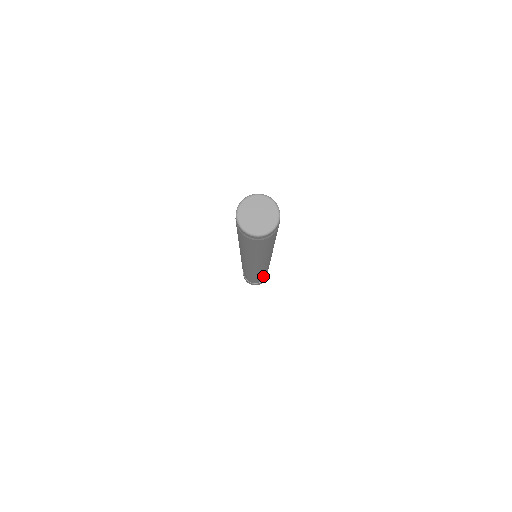
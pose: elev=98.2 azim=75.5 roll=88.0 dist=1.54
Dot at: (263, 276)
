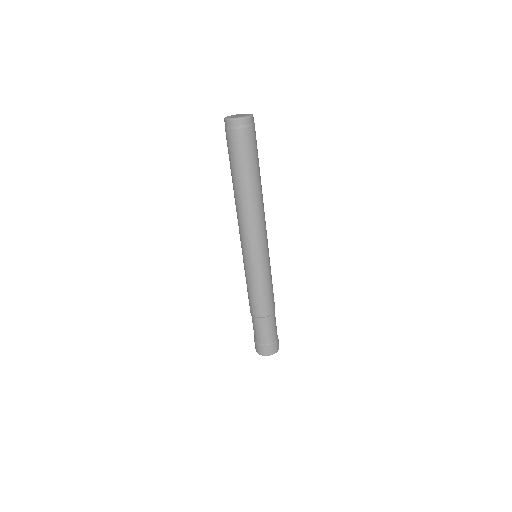
Dot at: (273, 305)
